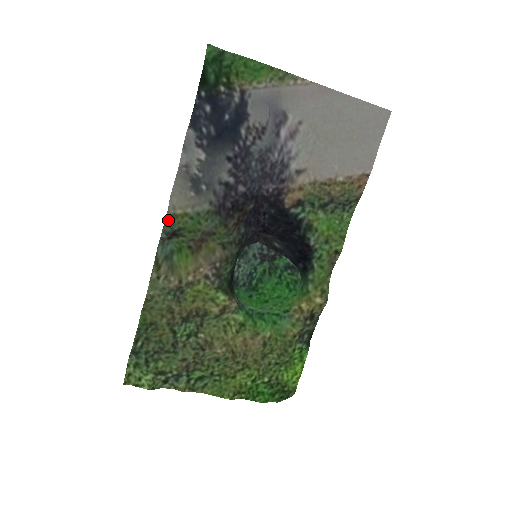
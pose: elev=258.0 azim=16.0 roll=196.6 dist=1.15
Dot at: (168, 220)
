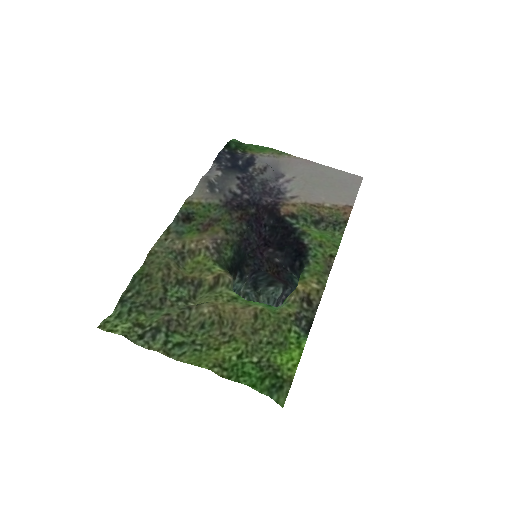
Dot at: (186, 205)
